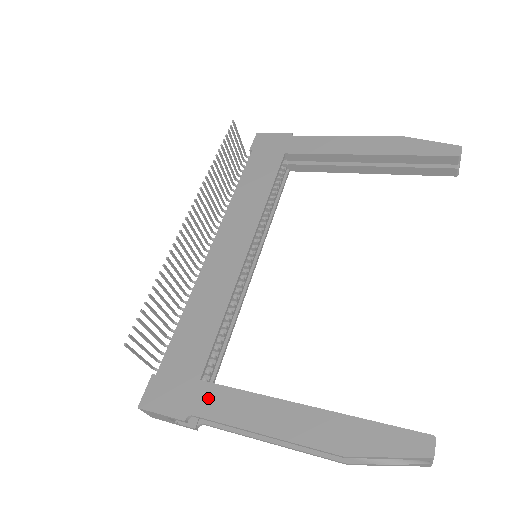
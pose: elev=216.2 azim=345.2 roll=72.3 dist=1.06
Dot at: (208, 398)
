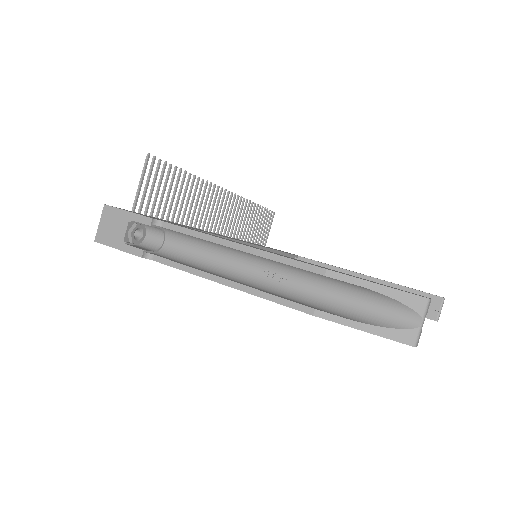
Dot at: occluded
